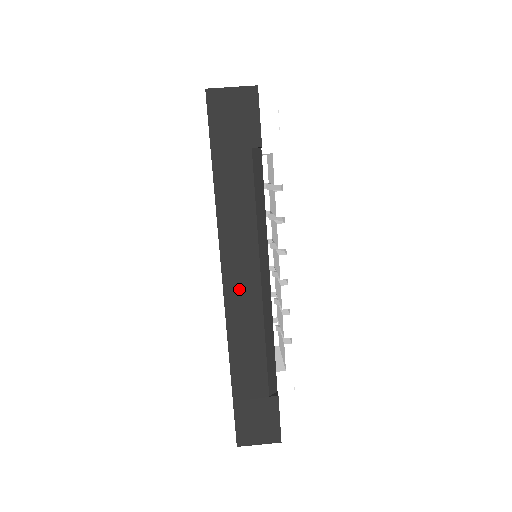
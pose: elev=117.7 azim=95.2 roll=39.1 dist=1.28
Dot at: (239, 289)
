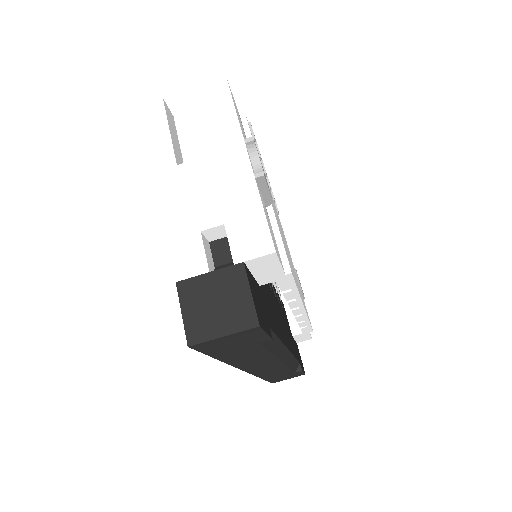
Dot at: (262, 369)
